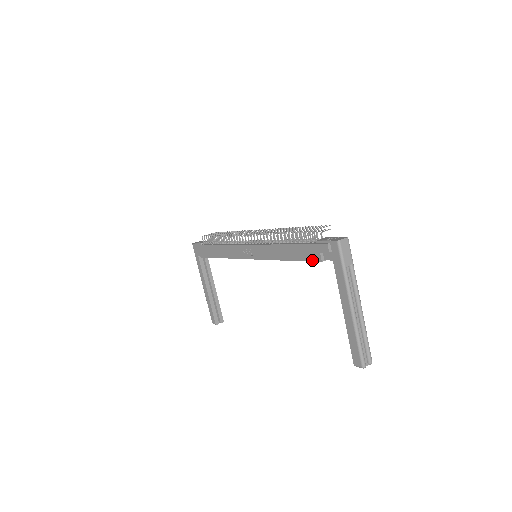
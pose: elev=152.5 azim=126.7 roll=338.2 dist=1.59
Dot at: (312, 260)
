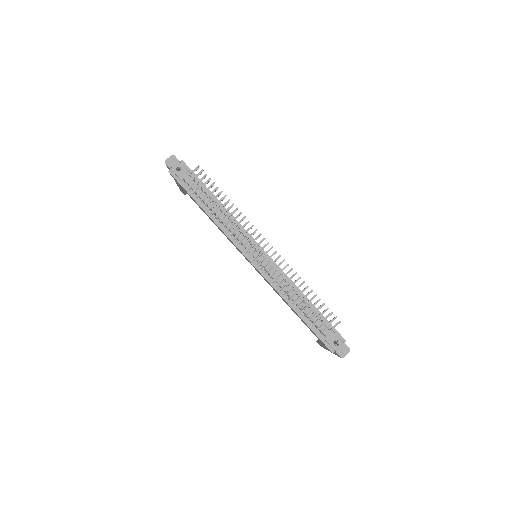
Dot at: (315, 335)
